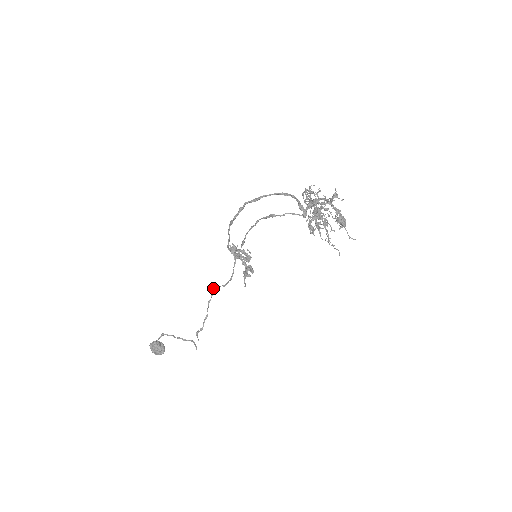
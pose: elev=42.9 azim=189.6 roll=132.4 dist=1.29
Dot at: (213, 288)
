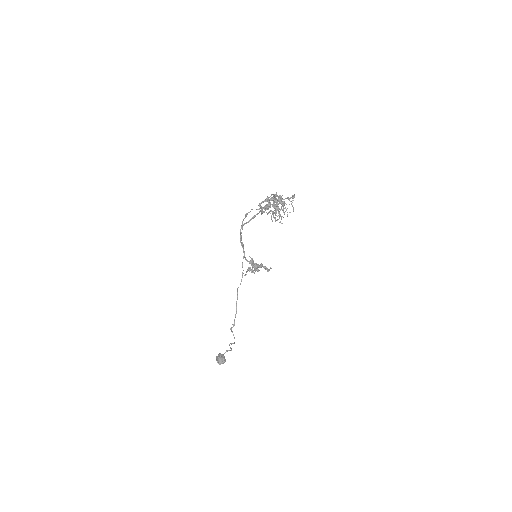
Dot at: (237, 289)
